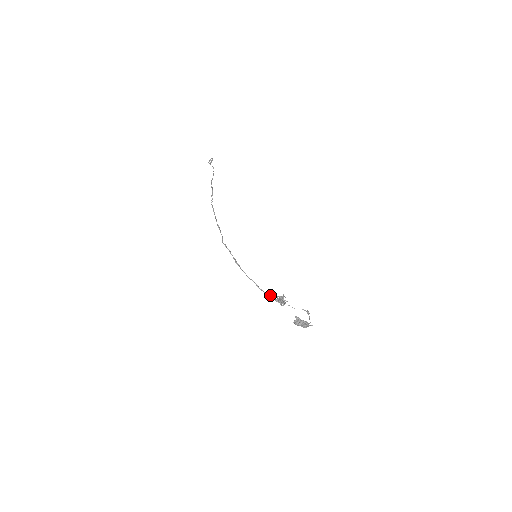
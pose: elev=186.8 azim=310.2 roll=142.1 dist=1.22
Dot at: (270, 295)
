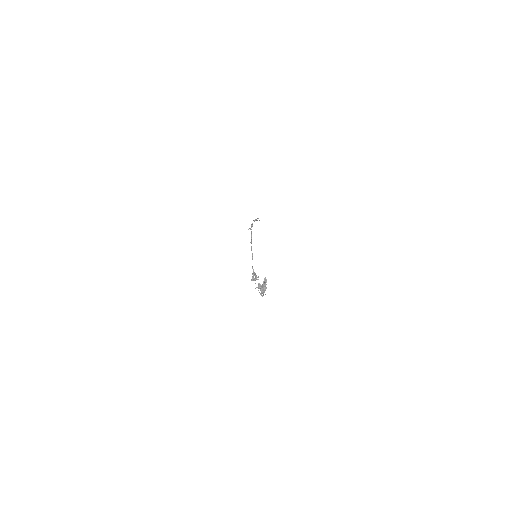
Dot at: occluded
